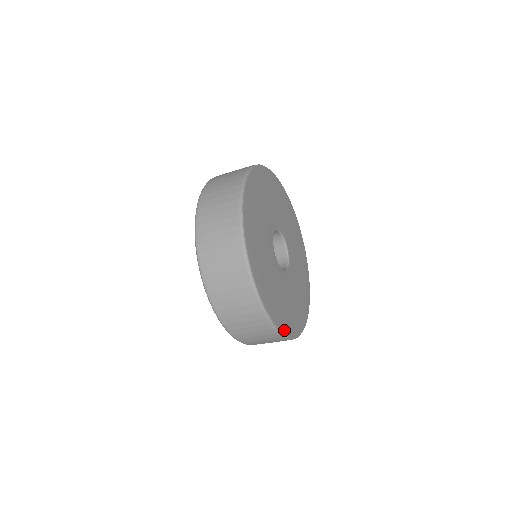
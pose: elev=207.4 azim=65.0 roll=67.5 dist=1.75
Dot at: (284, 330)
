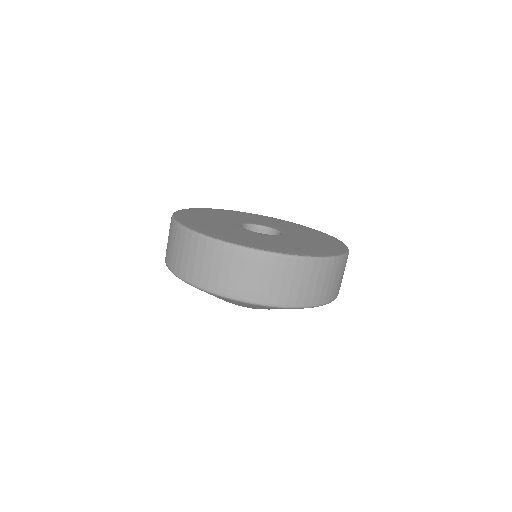
Dot at: (221, 239)
